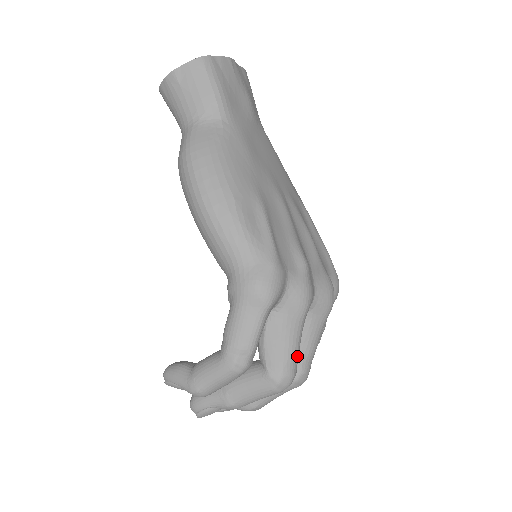
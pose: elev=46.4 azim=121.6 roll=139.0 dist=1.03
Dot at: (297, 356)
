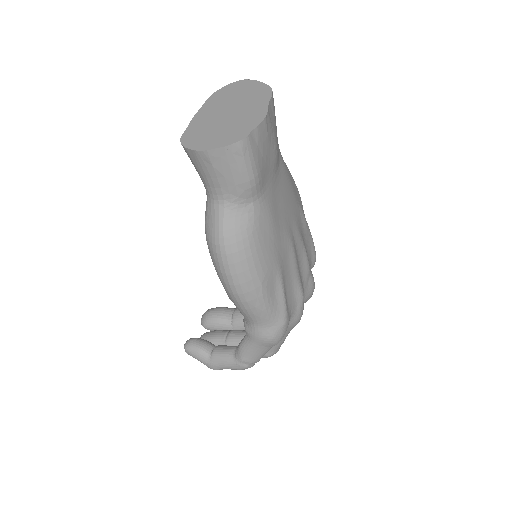
Dot at: (283, 342)
